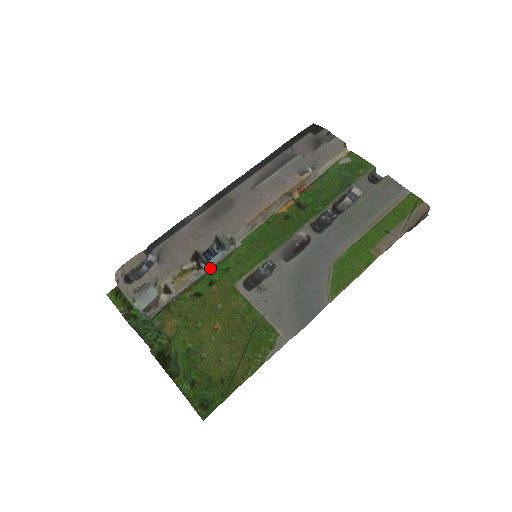
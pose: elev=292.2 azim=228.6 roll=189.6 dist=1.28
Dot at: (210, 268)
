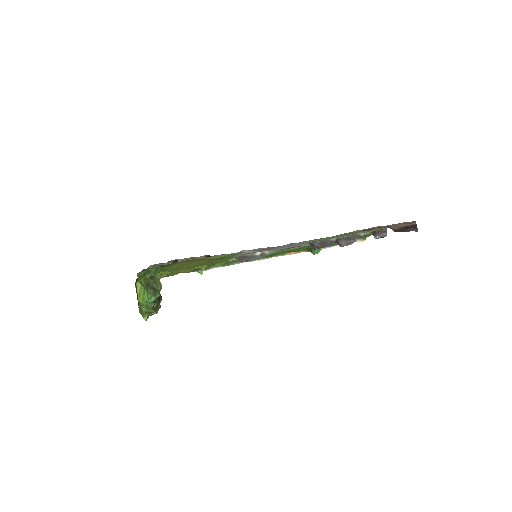
Dot at: (218, 266)
